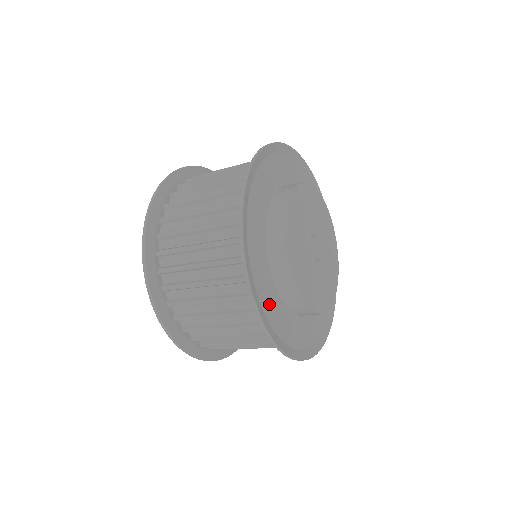
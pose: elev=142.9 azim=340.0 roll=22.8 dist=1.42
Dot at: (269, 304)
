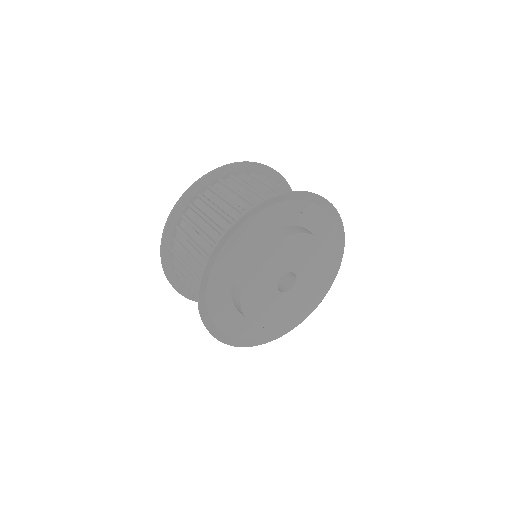
Dot at: (223, 265)
